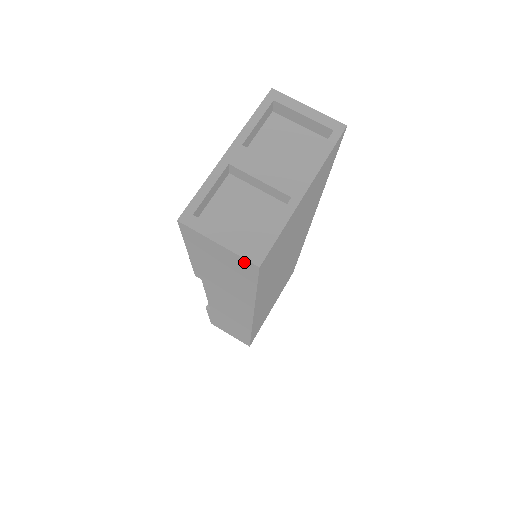
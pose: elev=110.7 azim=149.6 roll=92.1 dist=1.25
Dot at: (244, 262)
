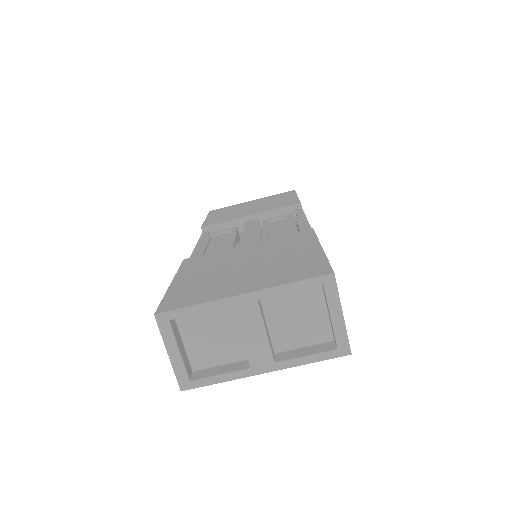
Dot at: occluded
